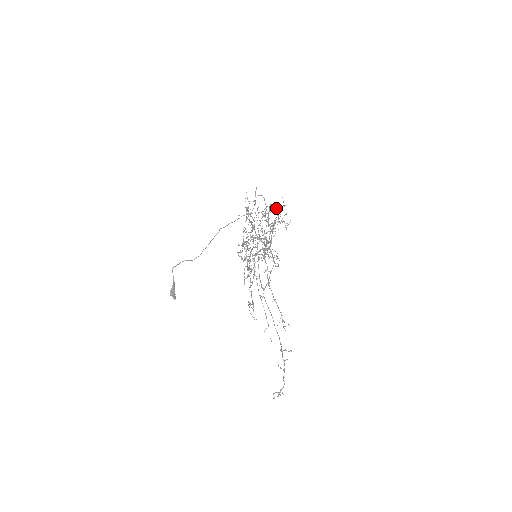
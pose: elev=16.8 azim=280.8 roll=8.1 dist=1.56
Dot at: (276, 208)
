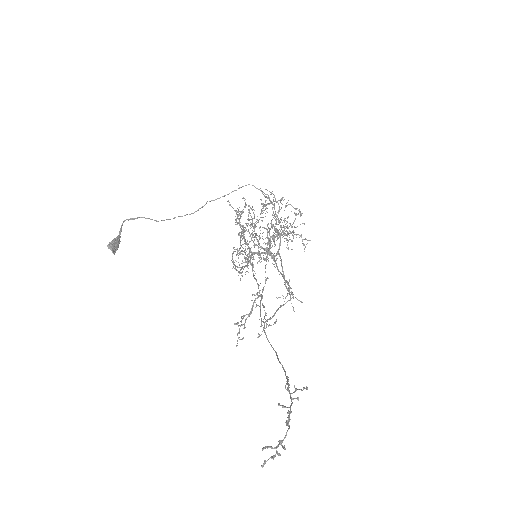
Dot at: (290, 224)
